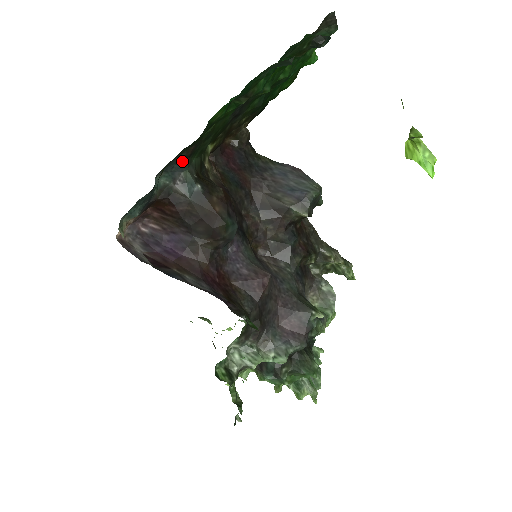
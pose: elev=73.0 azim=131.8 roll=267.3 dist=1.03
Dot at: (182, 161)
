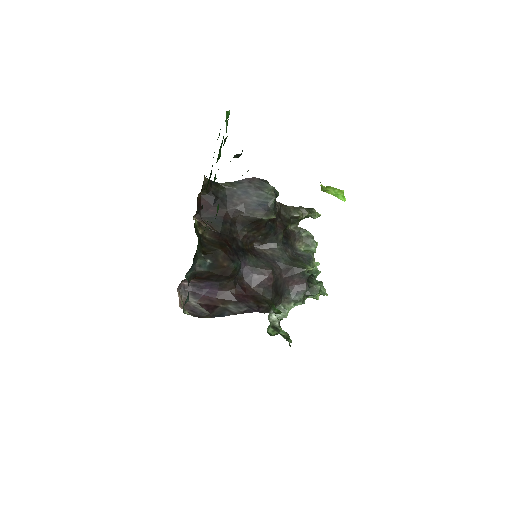
Dot at: (194, 260)
